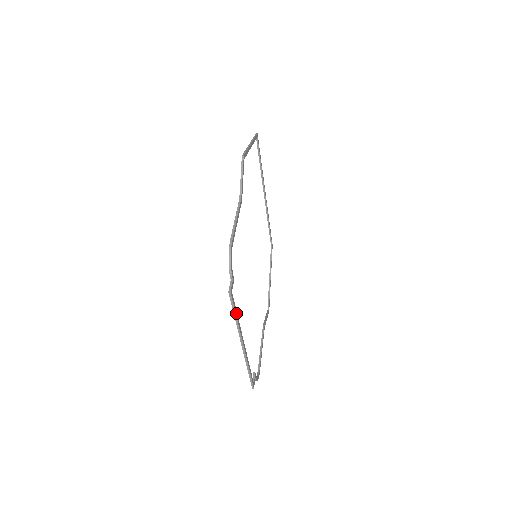
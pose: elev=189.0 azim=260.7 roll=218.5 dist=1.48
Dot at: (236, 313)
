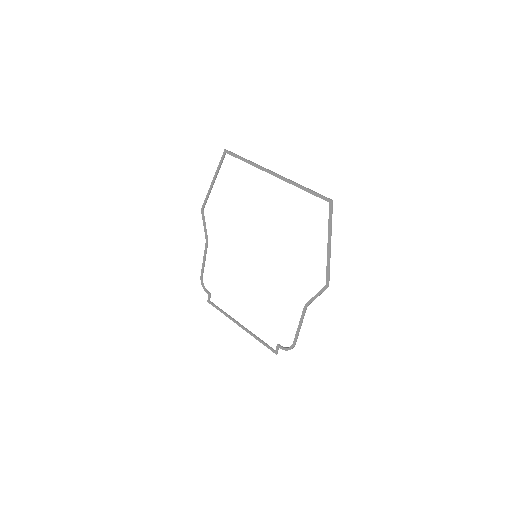
Dot at: (263, 342)
